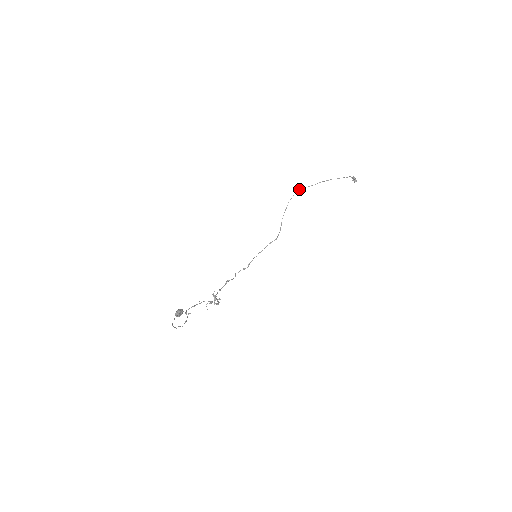
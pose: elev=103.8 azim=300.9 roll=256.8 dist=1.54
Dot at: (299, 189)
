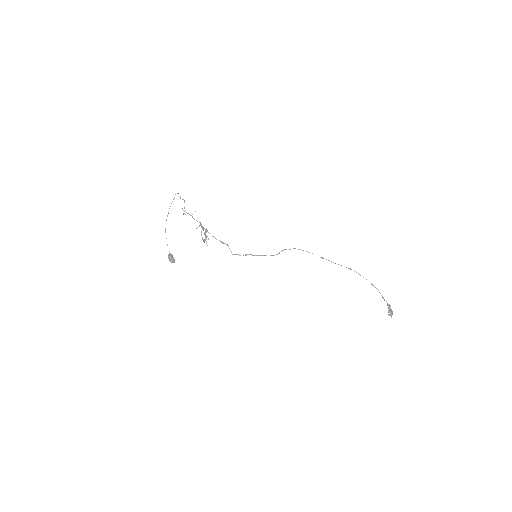
Dot at: (321, 257)
